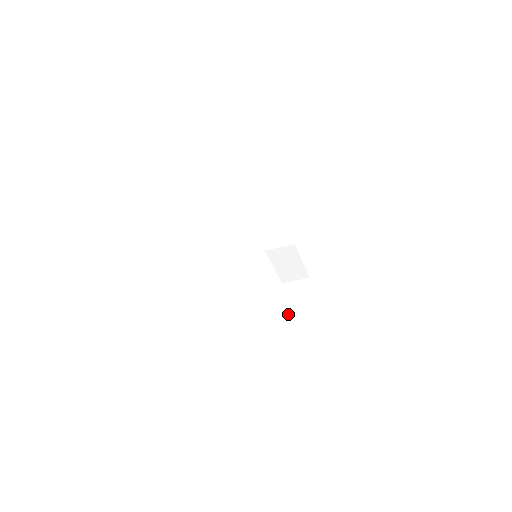
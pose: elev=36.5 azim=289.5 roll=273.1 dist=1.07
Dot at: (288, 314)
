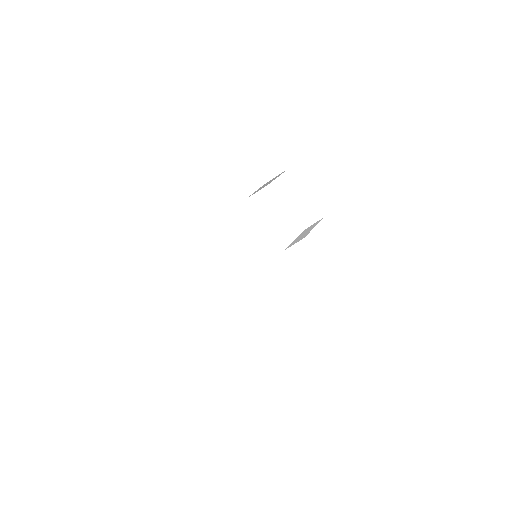
Dot at: (294, 210)
